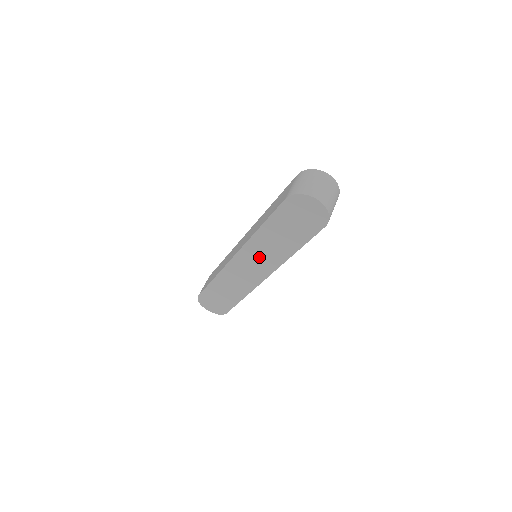
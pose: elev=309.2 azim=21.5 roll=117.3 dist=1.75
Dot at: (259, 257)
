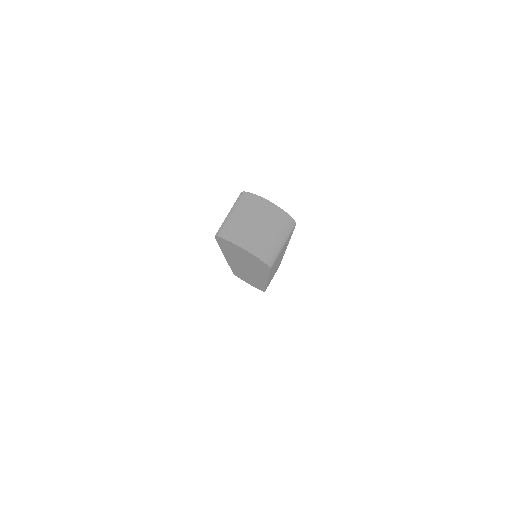
Dot at: (245, 268)
